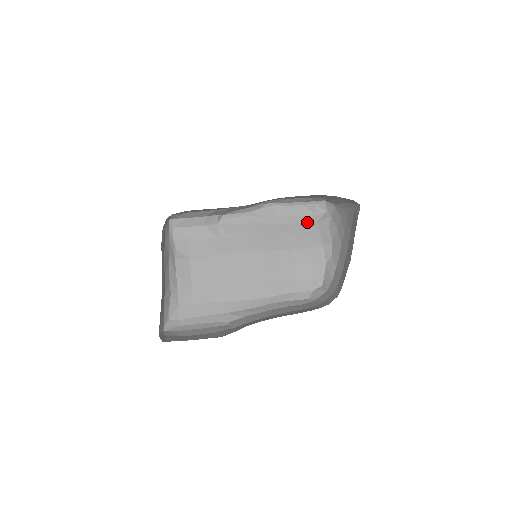
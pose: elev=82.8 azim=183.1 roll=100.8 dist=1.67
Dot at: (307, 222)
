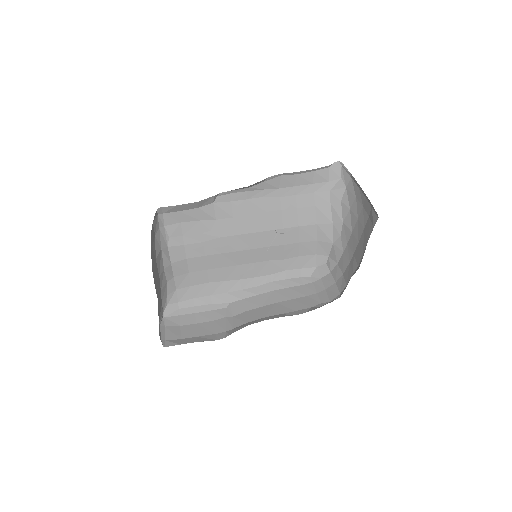
Dot at: (317, 192)
